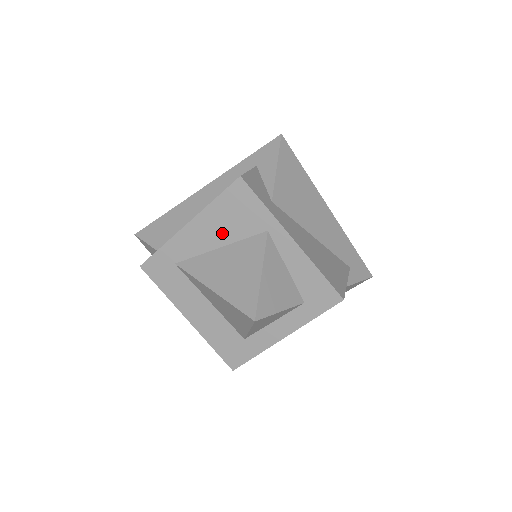
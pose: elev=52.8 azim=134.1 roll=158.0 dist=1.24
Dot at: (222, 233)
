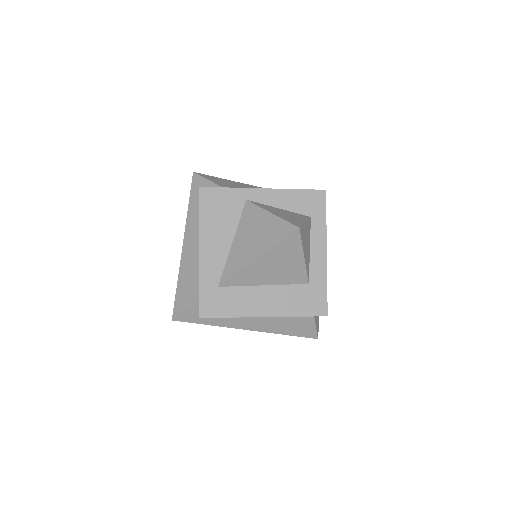
Dot at: (224, 232)
